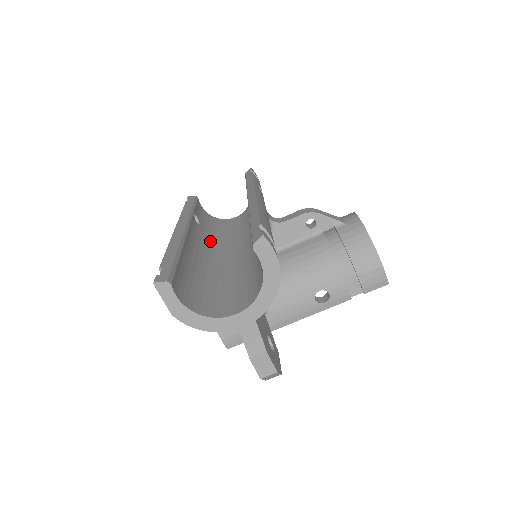
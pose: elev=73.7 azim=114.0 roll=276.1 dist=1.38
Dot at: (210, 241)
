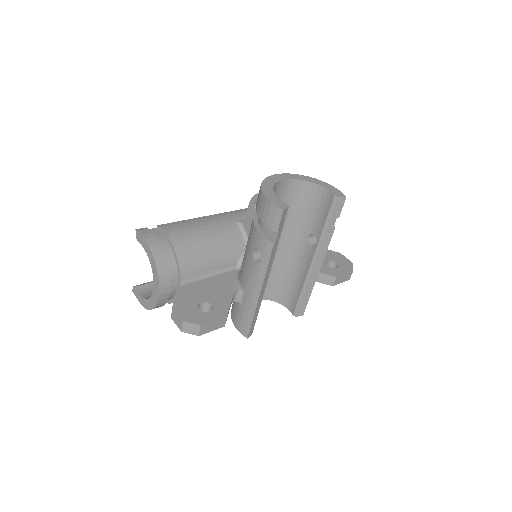
Dot at: occluded
